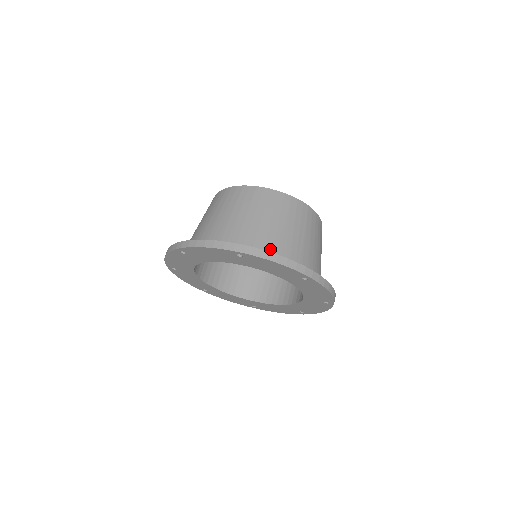
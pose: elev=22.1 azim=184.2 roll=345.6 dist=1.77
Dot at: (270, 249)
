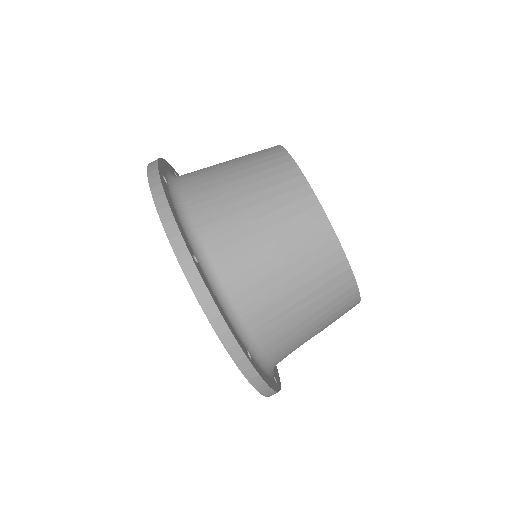
Dot at: (233, 290)
